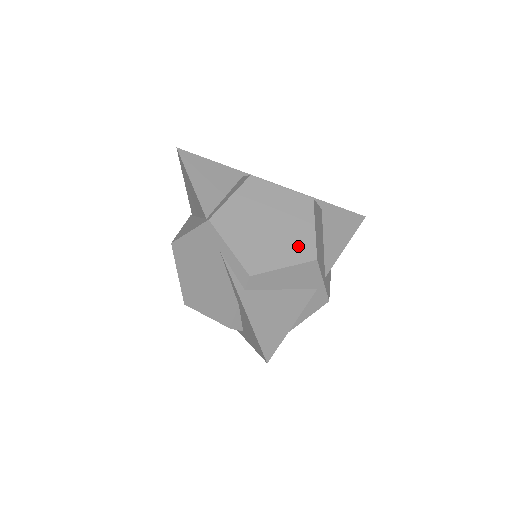
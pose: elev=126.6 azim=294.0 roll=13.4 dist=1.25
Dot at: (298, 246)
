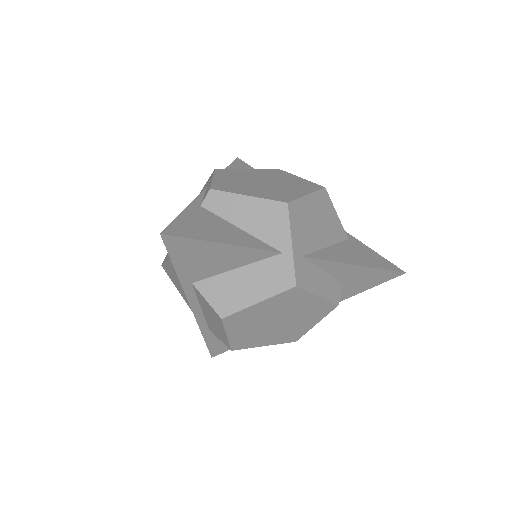
Dot at: (277, 194)
